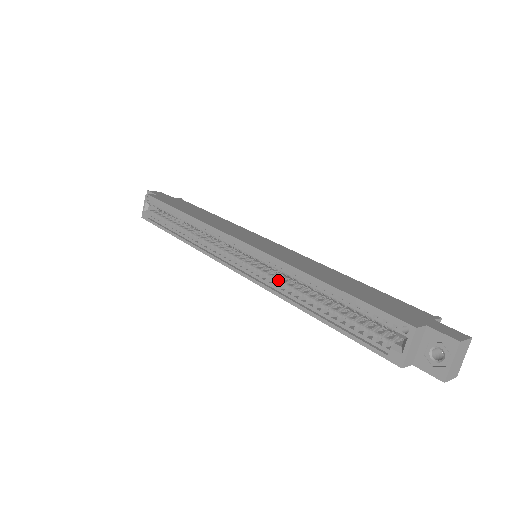
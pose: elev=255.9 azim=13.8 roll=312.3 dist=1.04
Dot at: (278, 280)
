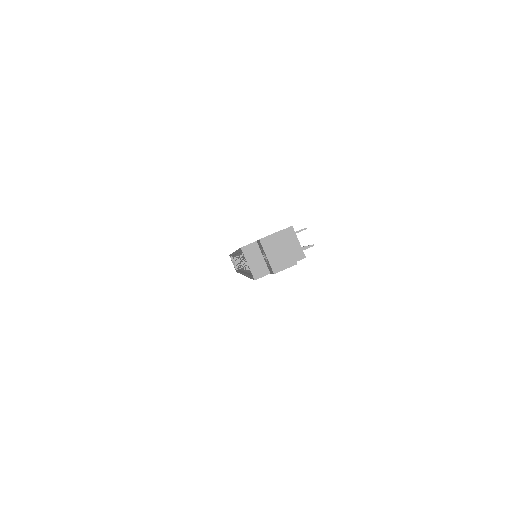
Dot at: occluded
